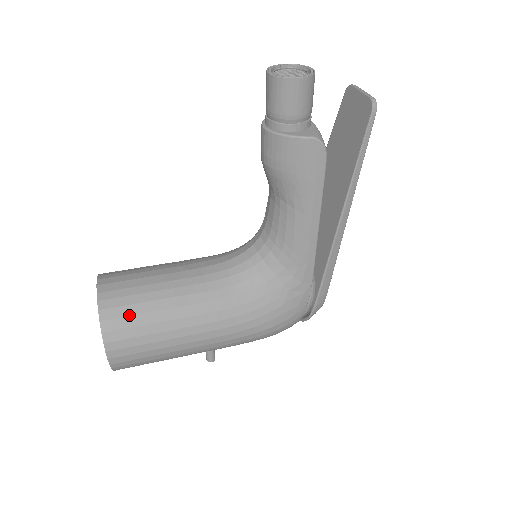
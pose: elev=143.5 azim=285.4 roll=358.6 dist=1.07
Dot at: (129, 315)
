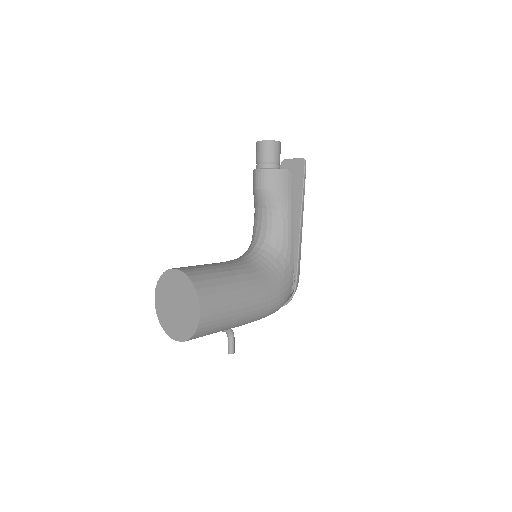
Dot at: (207, 279)
